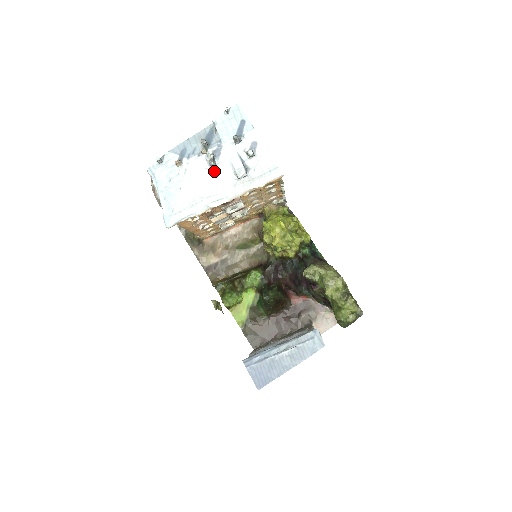
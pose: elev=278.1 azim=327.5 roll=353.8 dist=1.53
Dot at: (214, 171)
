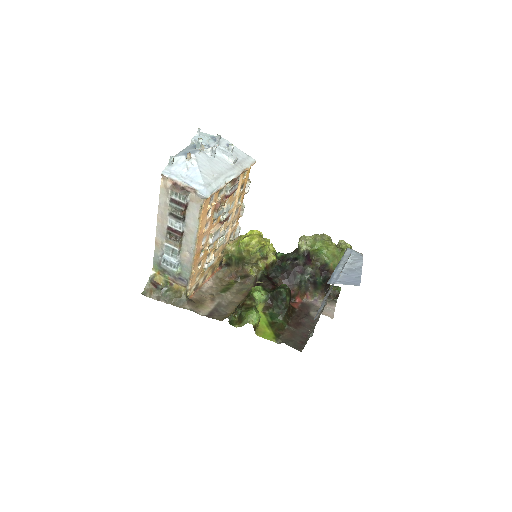
Dot at: (215, 160)
